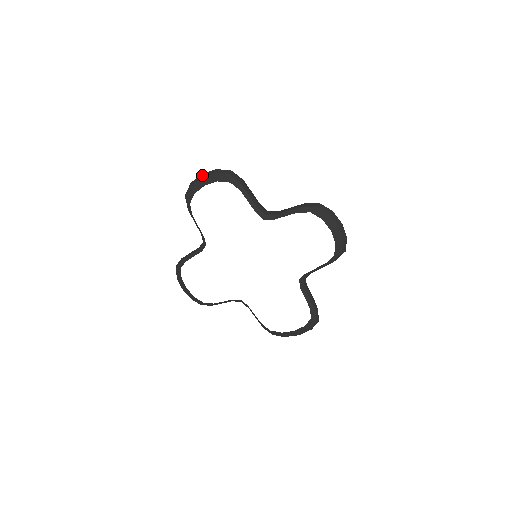
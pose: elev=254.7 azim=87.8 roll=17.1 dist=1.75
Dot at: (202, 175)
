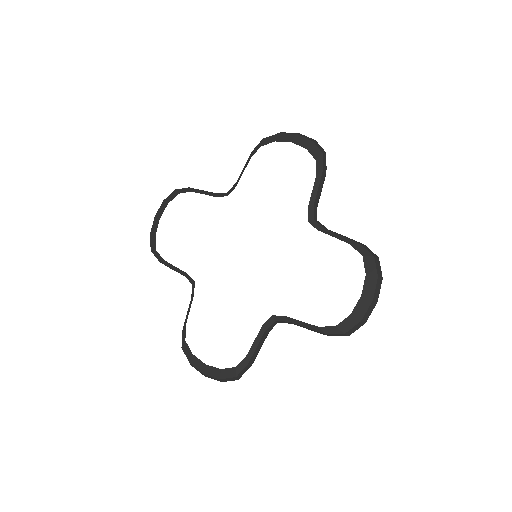
Dot at: (155, 216)
